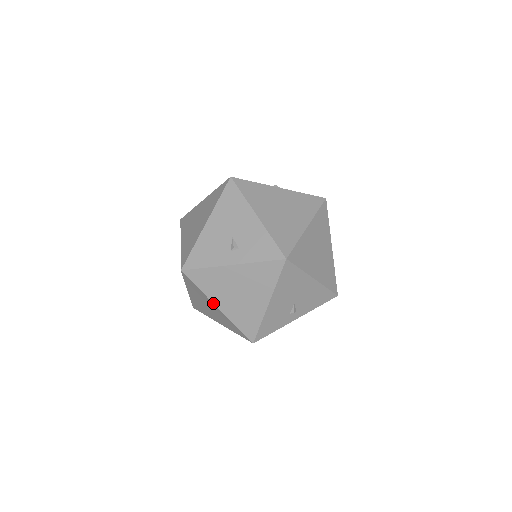
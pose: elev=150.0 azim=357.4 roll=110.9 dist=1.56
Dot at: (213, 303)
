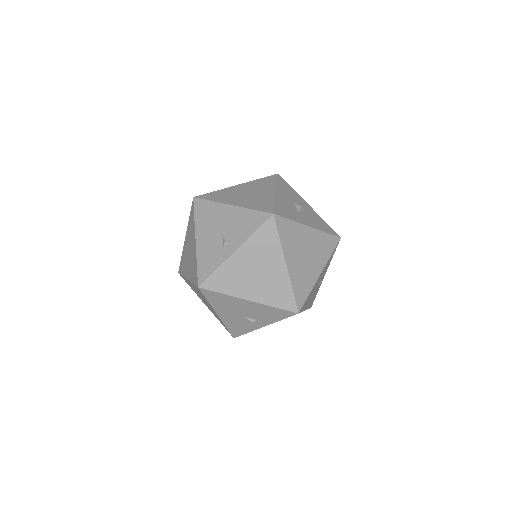
Dot at: (186, 278)
